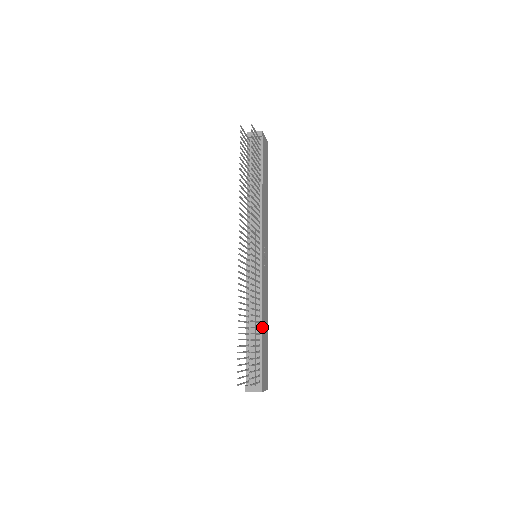
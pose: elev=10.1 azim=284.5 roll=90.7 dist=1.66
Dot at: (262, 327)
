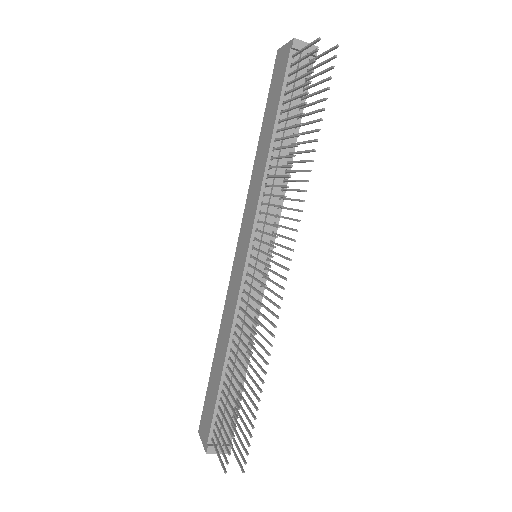
Dot at: (247, 366)
